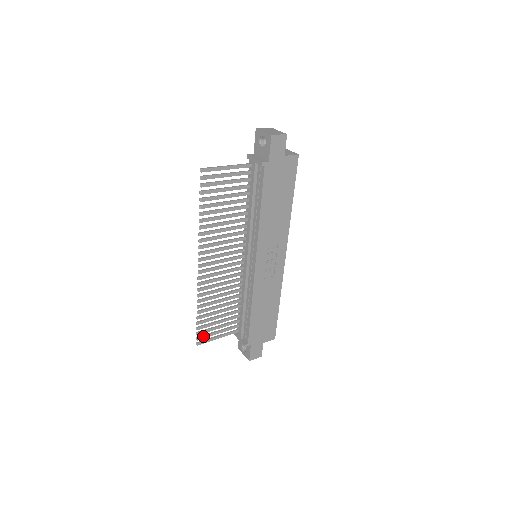
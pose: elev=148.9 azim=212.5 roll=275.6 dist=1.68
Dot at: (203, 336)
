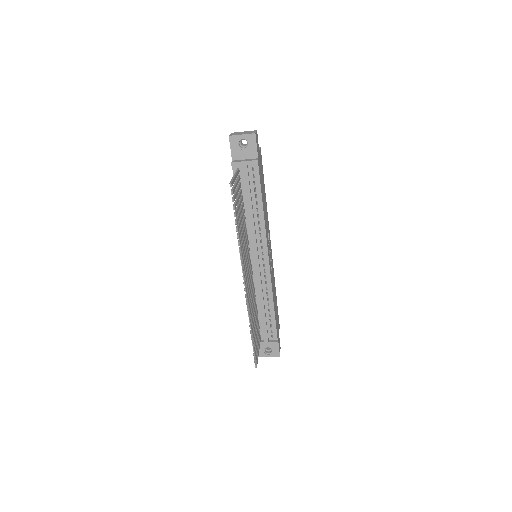
Dot at: (256, 356)
